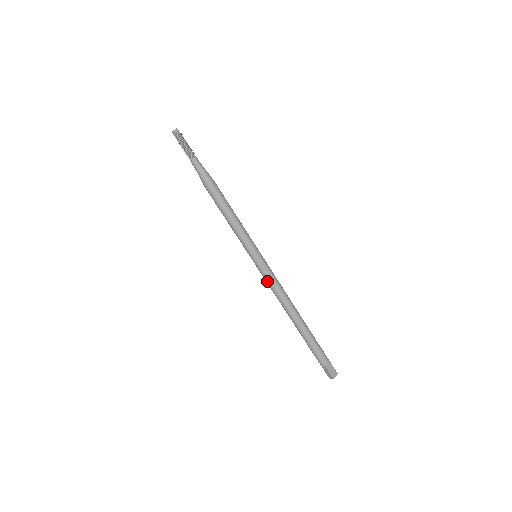
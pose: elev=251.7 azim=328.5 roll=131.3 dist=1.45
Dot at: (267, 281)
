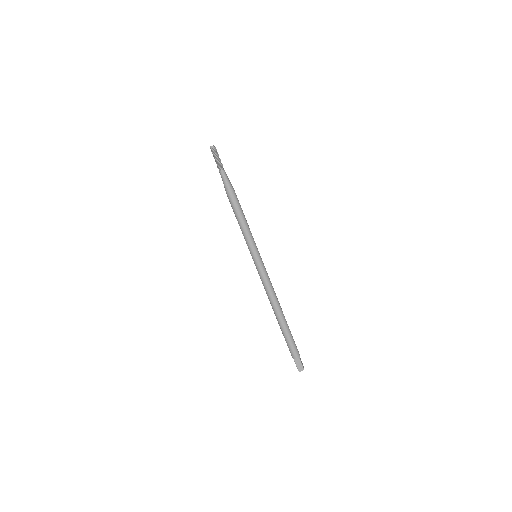
Dot at: (260, 278)
